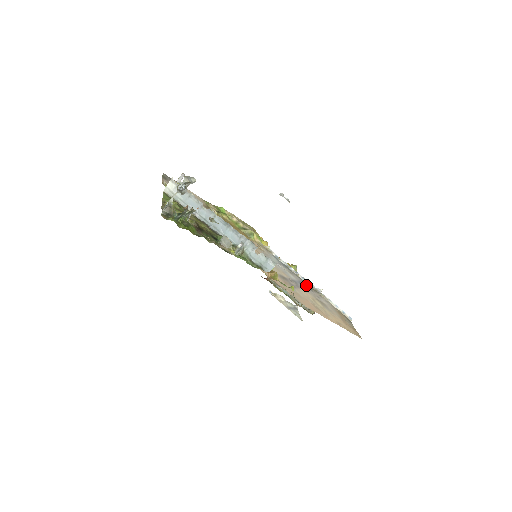
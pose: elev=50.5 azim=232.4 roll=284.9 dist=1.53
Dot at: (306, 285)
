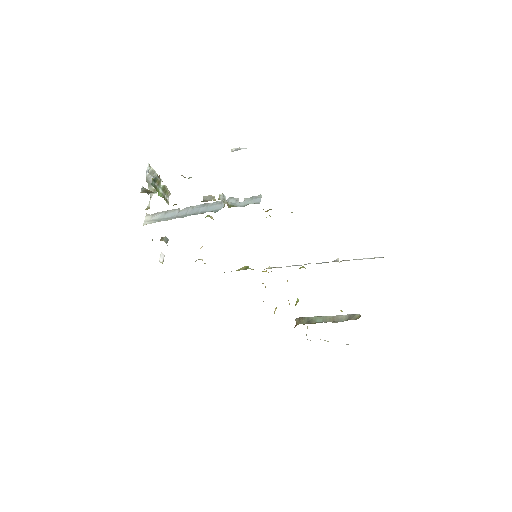
Dot at: occluded
